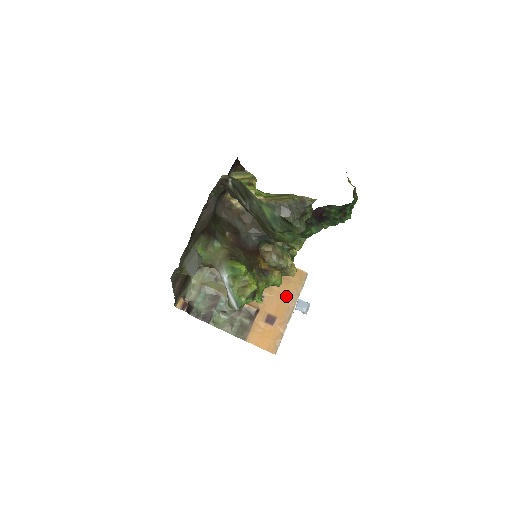
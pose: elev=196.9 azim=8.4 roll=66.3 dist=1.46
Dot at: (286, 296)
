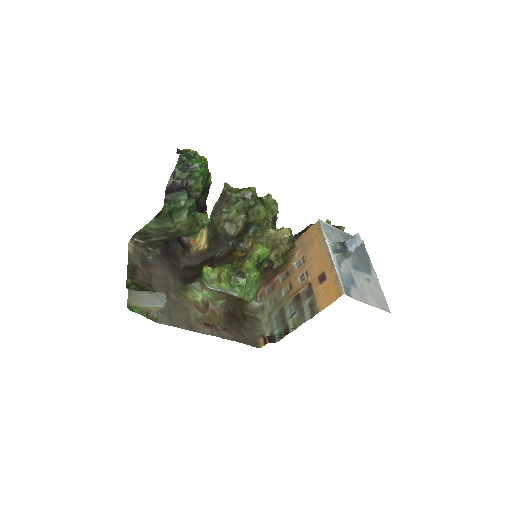
Dot at: (318, 251)
